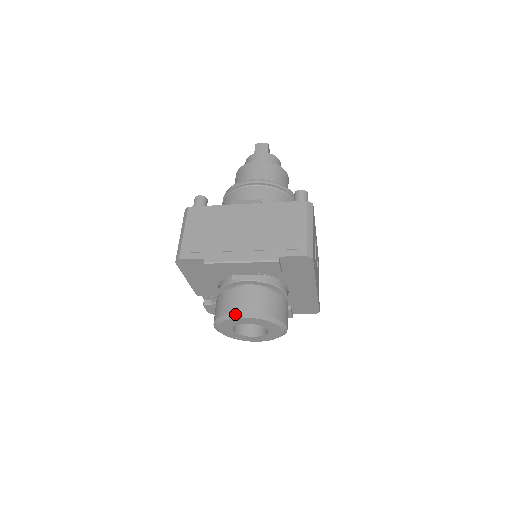
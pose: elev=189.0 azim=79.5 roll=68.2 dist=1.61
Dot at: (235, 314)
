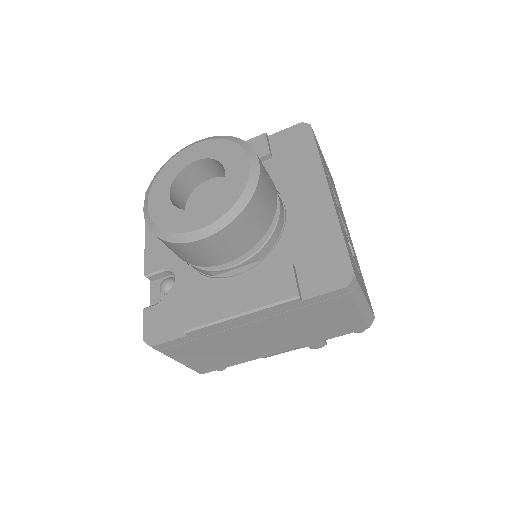
Dot at: (184, 148)
